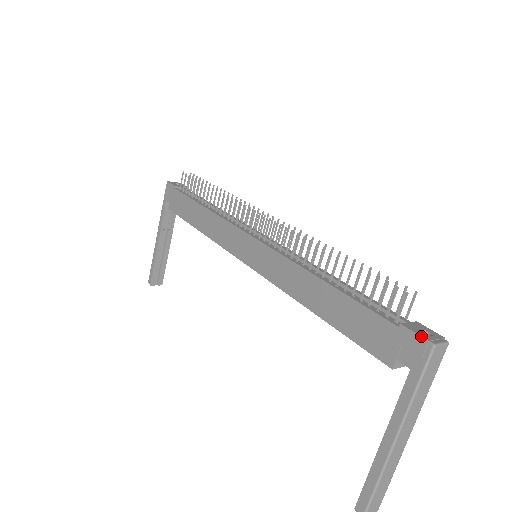
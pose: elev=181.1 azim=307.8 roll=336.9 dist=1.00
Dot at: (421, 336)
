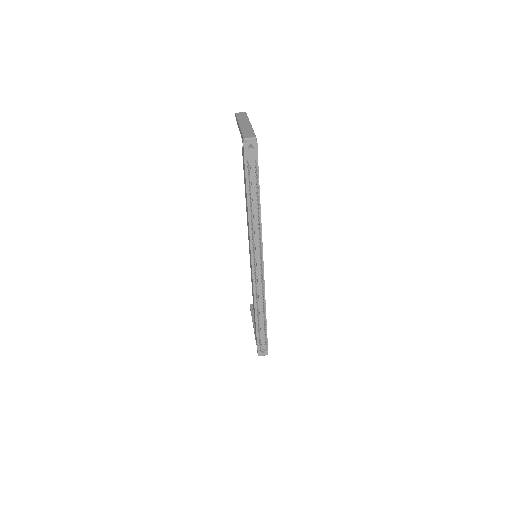
Dot at: (258, 353)
